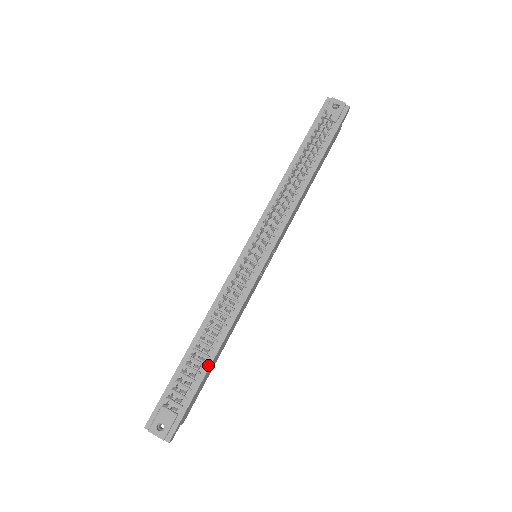
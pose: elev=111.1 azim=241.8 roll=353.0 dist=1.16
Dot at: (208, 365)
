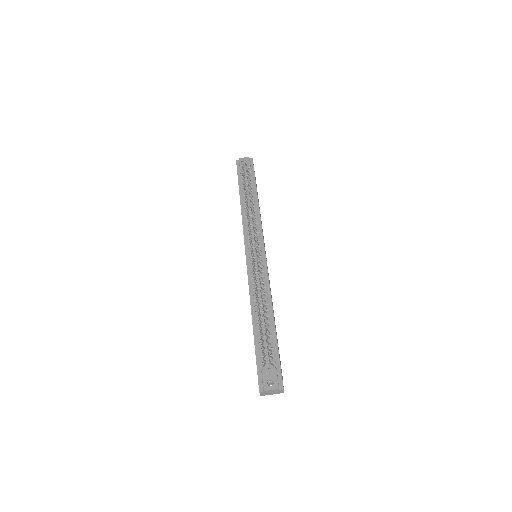
Dot at: (273, 327)
